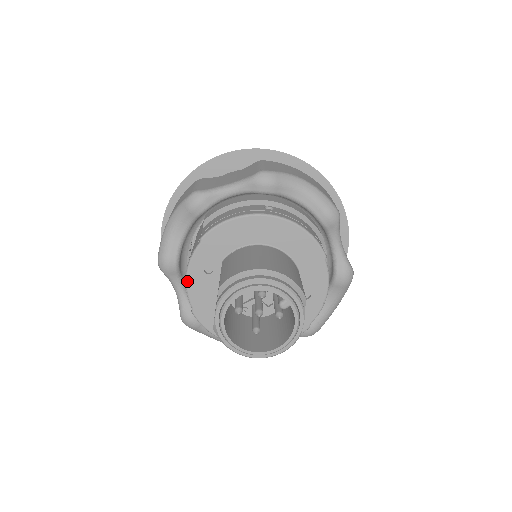
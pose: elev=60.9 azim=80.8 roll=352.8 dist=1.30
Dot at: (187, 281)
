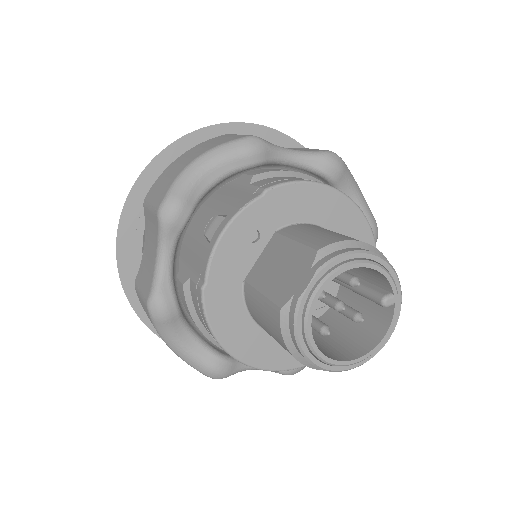
Dot at: (220, 240)
